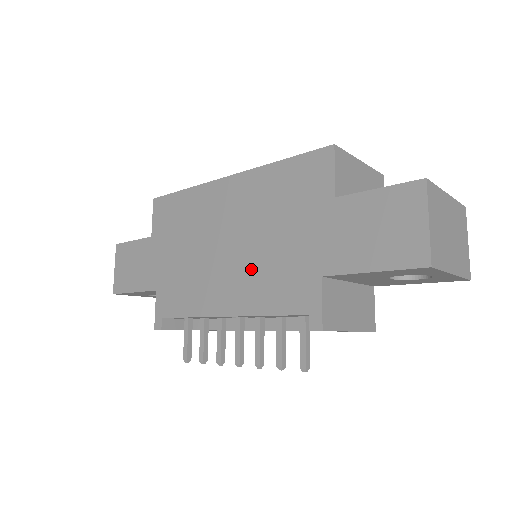
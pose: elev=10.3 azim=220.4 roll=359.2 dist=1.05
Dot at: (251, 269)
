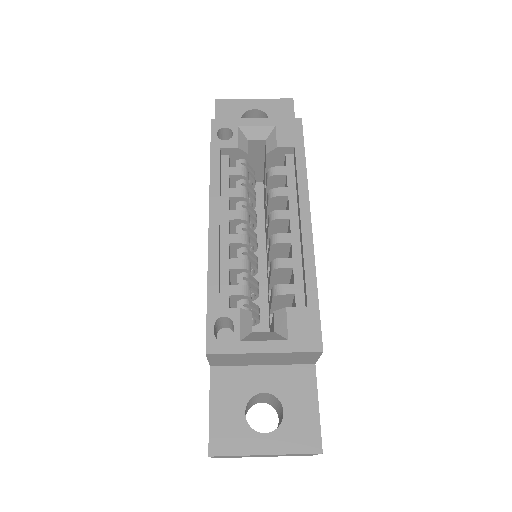
Dot at: occluded
